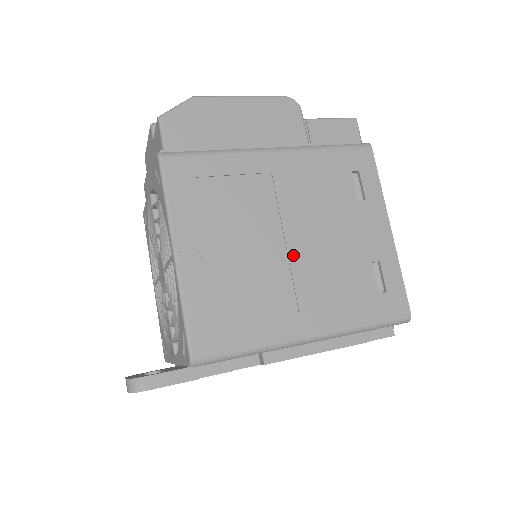
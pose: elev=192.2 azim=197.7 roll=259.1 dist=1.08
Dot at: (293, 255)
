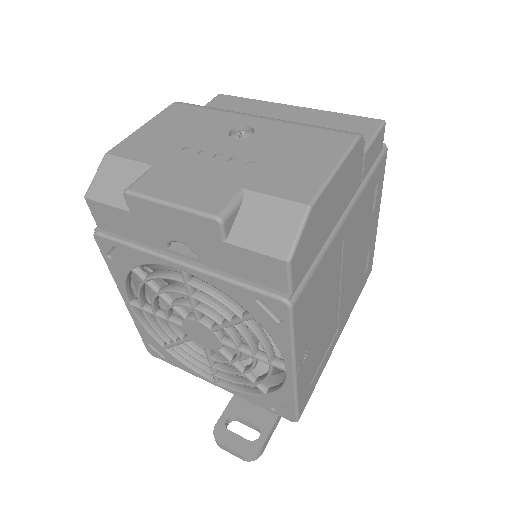
Dot at: (342, 295)
